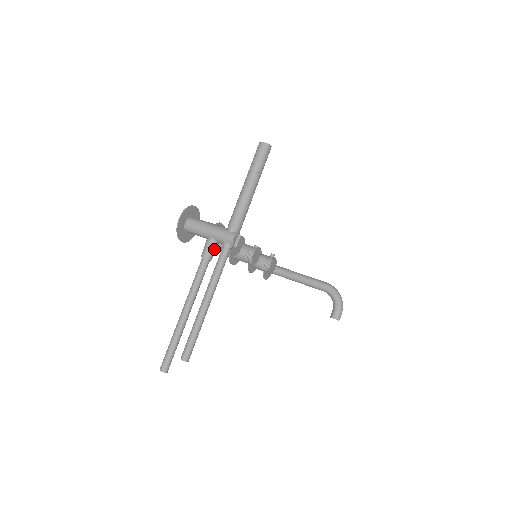
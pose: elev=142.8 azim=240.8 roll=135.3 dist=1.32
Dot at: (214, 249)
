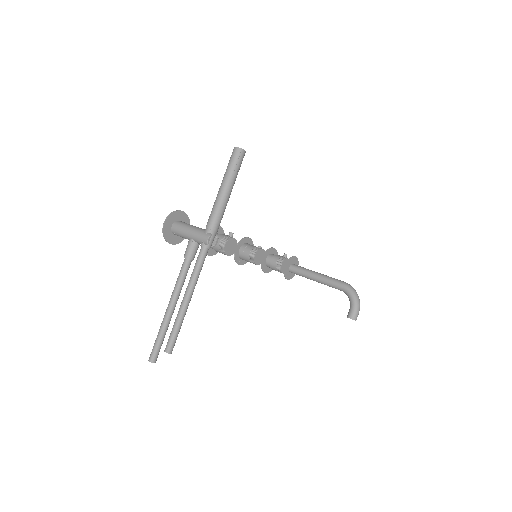
Dot at: (195, 250)
